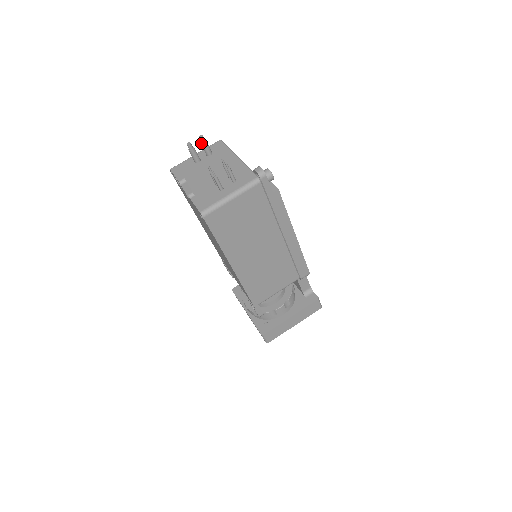
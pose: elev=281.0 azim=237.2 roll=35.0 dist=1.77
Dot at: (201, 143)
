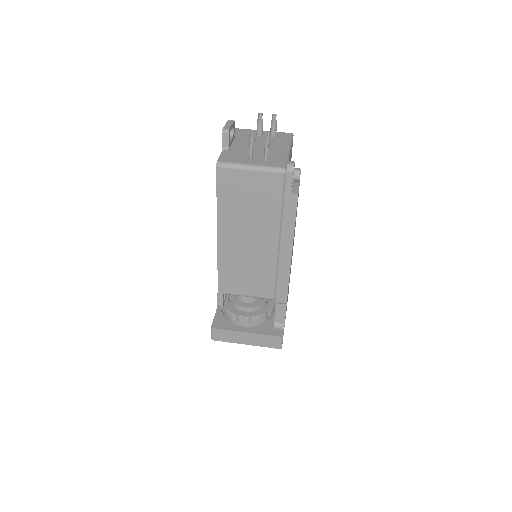
Dot at: (271, 120)
